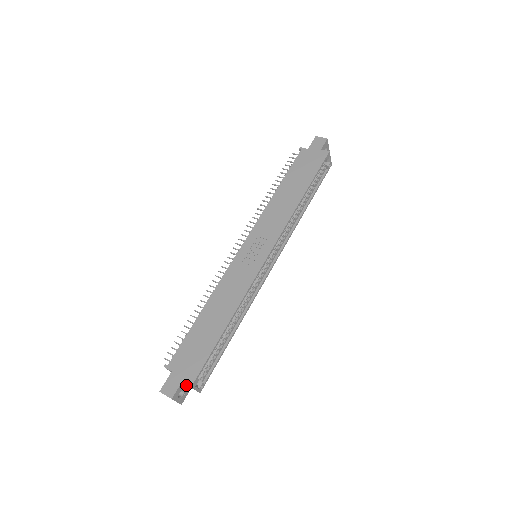
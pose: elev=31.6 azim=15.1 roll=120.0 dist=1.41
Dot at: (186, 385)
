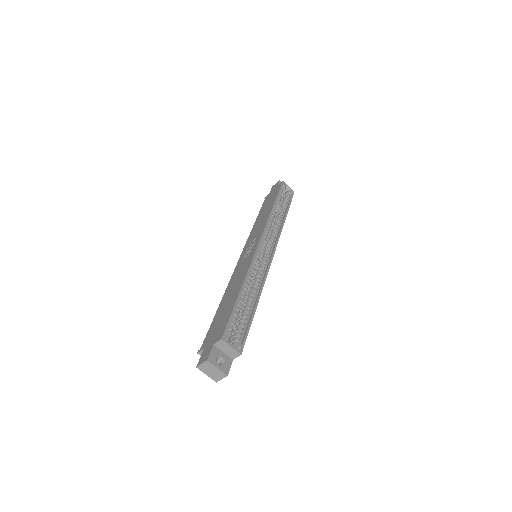
Dot at: (223, 352)
